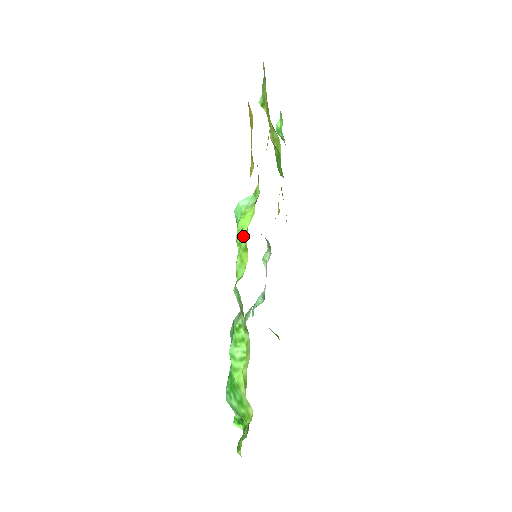
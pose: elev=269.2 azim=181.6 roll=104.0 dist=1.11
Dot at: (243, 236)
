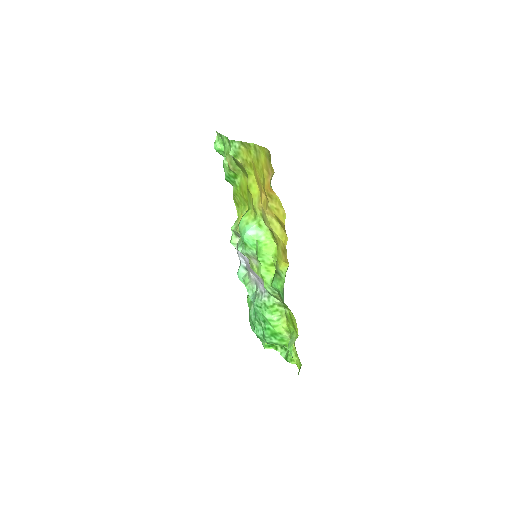
Dot at: (268, 258)
